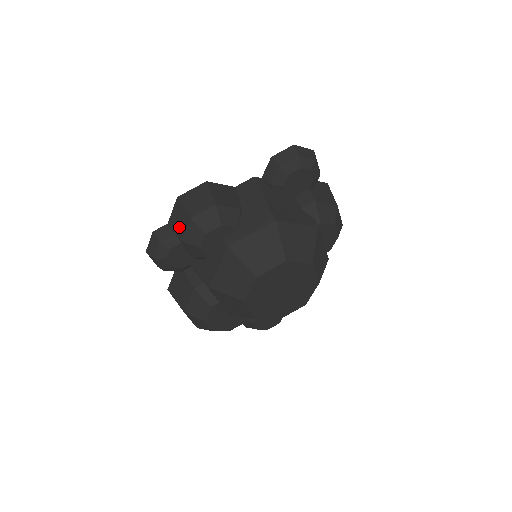
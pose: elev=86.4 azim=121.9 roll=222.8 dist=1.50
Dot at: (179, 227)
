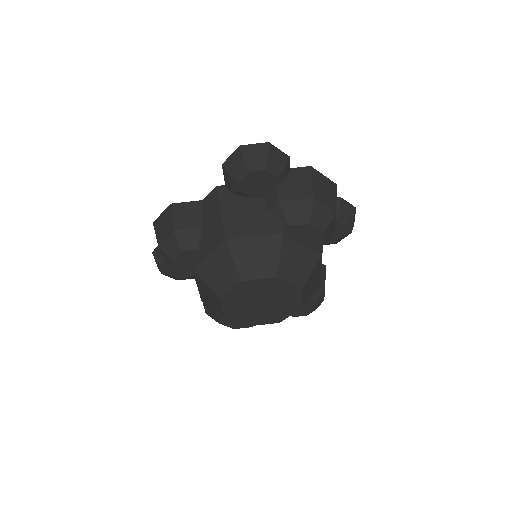
Dot at: occluded
